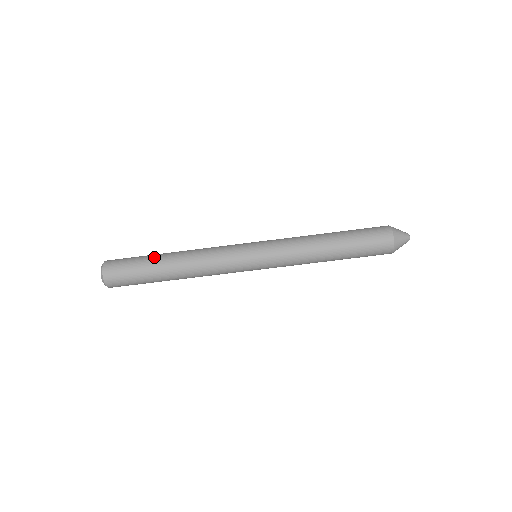
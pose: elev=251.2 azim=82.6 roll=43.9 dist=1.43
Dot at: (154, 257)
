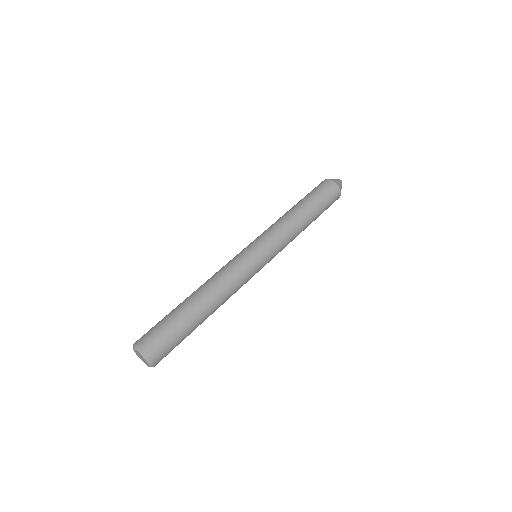
Dot at: occluded
